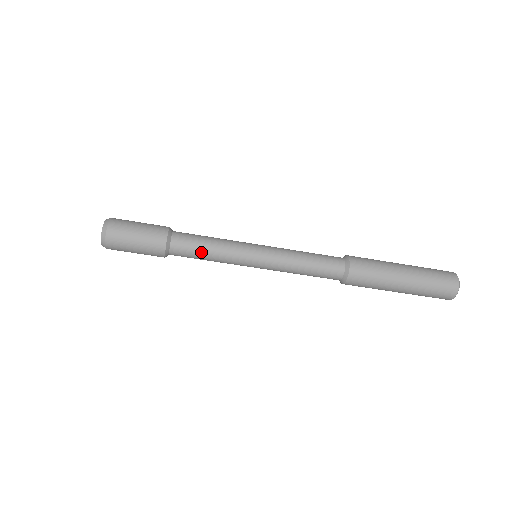
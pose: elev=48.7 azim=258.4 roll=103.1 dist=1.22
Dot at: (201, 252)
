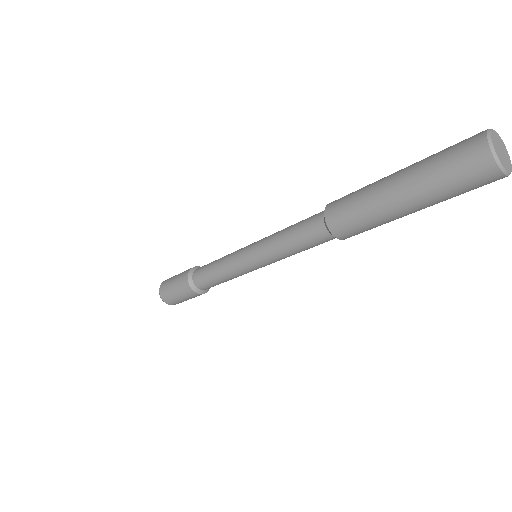
Dot at: (214, 280)
